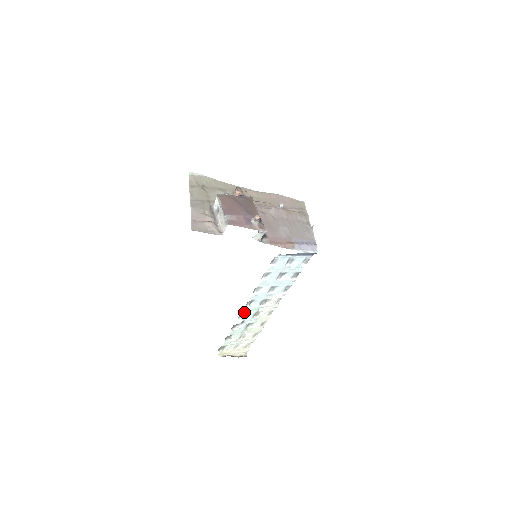
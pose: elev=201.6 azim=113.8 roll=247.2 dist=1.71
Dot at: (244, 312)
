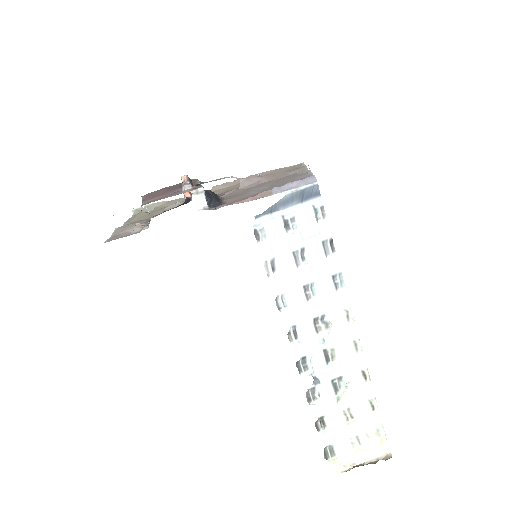
Dot at: (300, 358)
